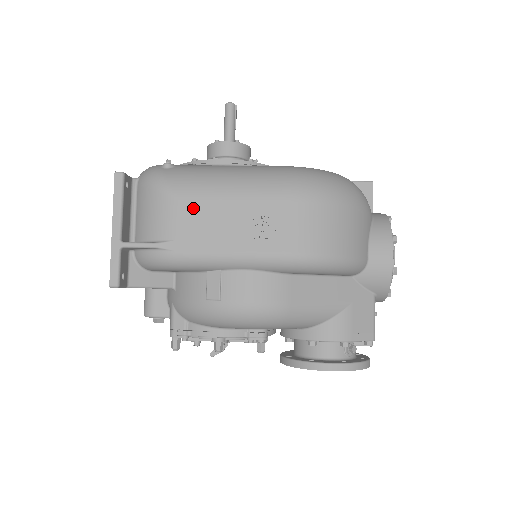
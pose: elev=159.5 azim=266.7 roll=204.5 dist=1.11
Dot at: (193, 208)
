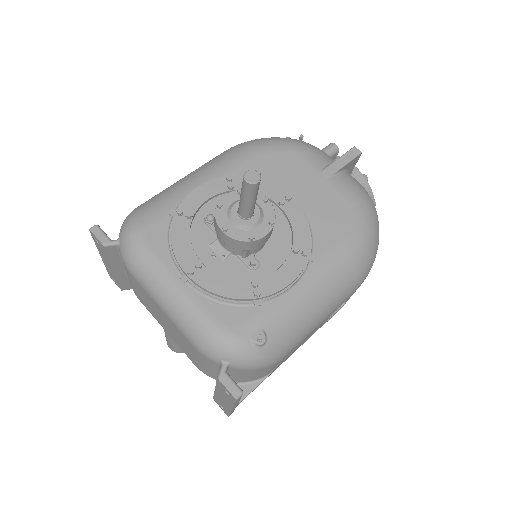
Dot at: (294, 349)
